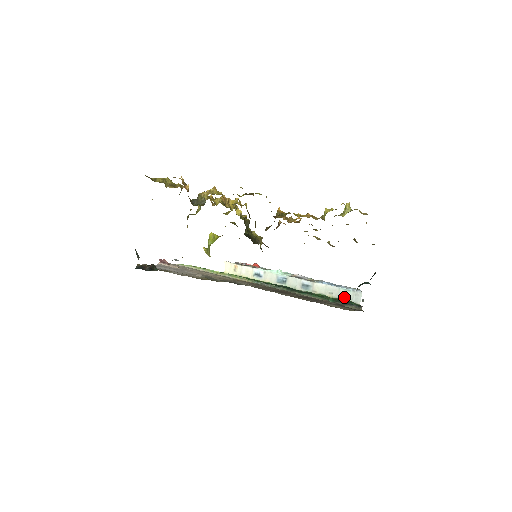
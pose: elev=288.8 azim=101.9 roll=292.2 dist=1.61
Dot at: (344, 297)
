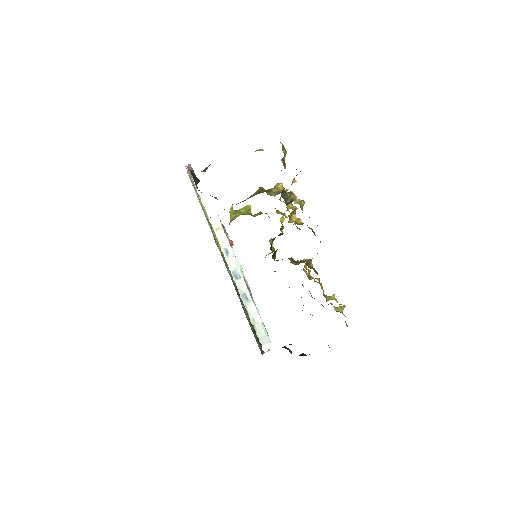
Dot at: (258, 331)
